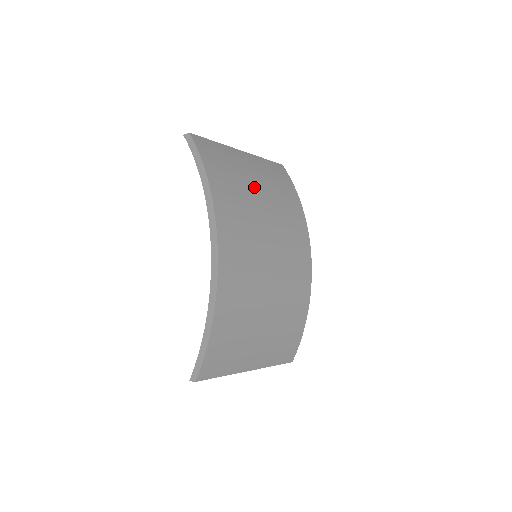
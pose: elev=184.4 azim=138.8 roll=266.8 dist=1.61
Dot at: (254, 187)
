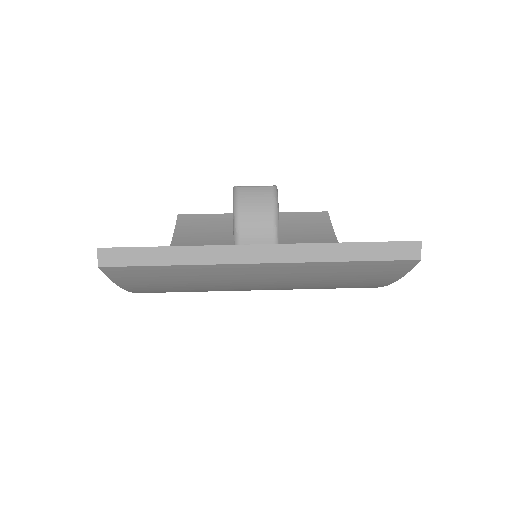
Dot at: (246, 289)
